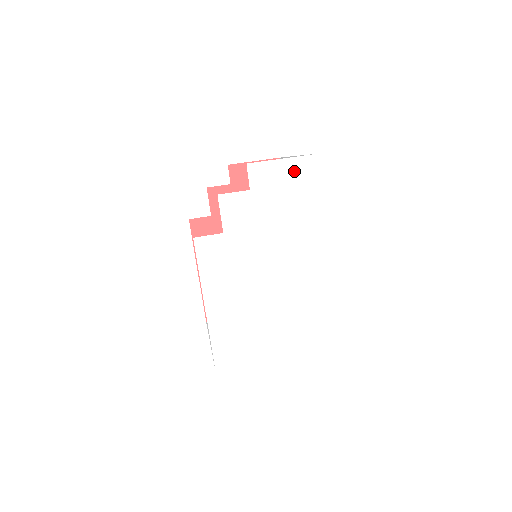
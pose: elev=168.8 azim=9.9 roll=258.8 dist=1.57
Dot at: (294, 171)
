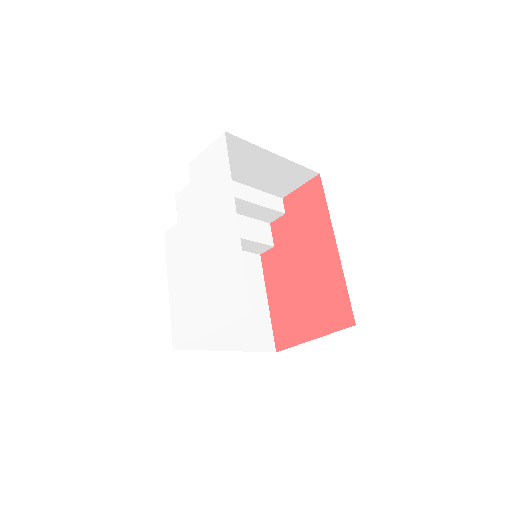
Dot at: (212, 153)
